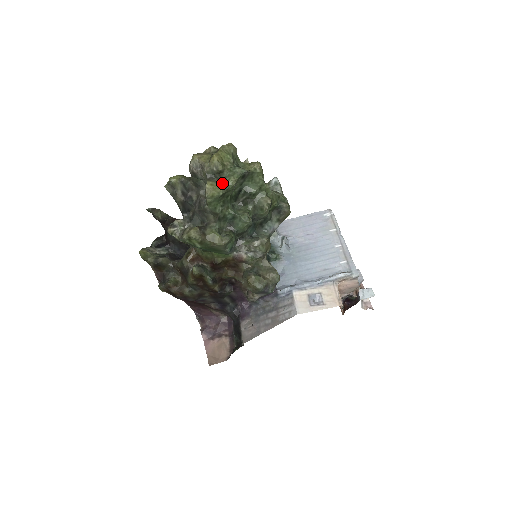
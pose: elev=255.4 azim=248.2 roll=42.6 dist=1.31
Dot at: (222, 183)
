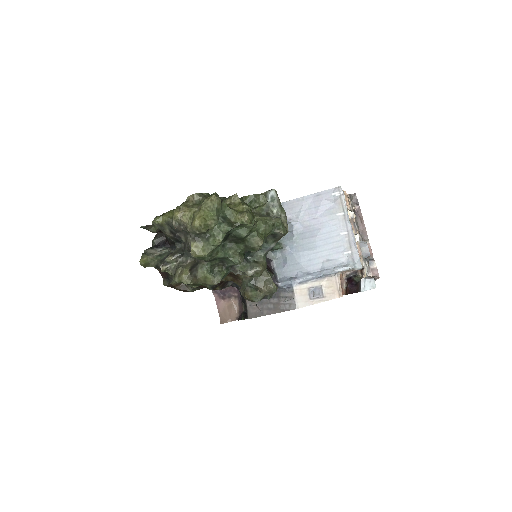
Dot at: (207, 243)
